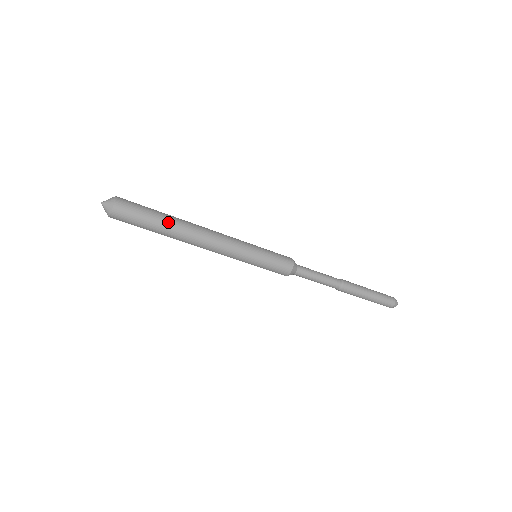
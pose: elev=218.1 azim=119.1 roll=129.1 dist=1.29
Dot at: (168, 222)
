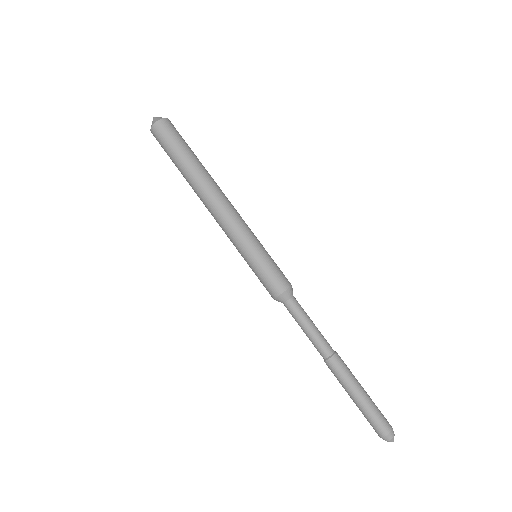
Dot at: (200, 162)
